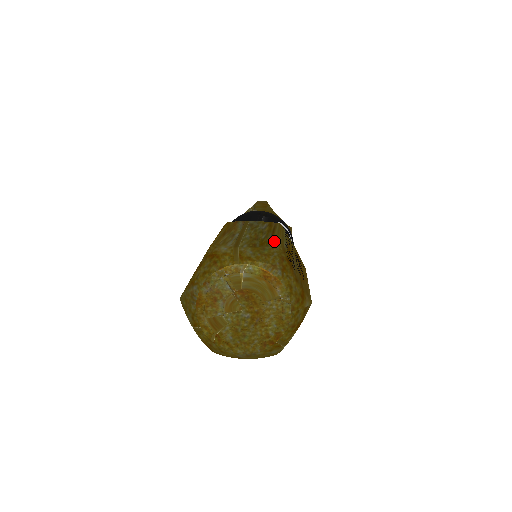
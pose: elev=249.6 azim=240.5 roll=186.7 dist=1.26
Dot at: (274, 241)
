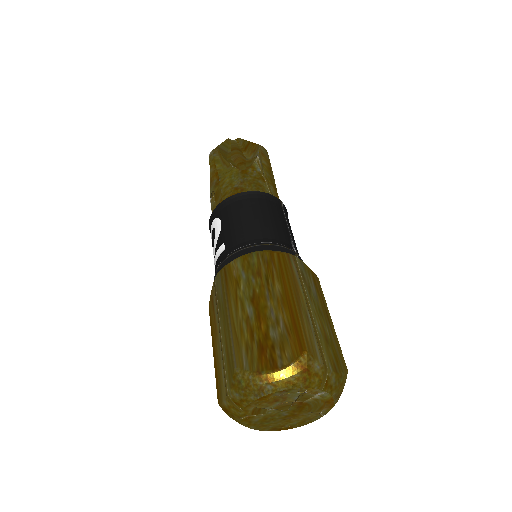
Dot at: (341, 354)
